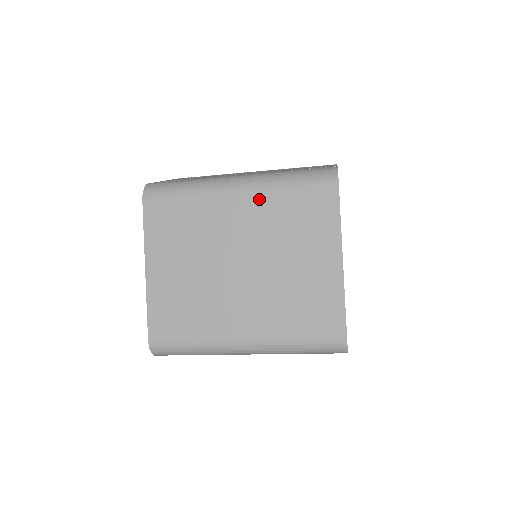
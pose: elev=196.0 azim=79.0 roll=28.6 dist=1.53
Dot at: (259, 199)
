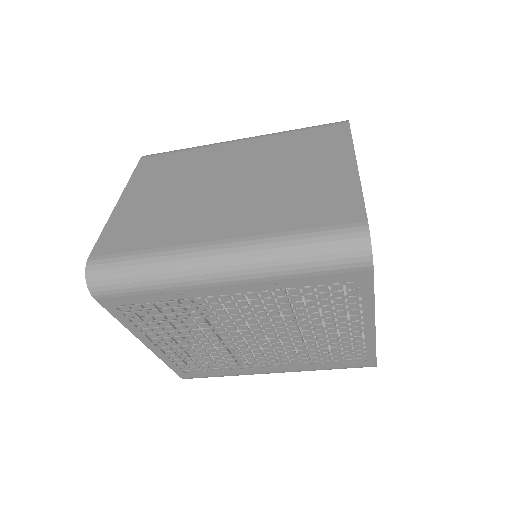
Dot at: (263, 141)
